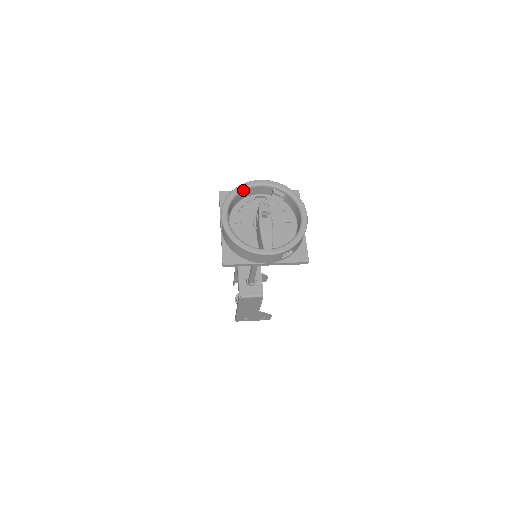
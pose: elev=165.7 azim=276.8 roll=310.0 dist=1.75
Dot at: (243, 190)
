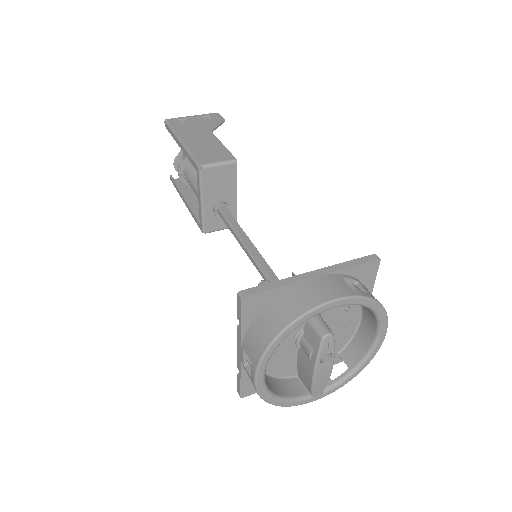
Dot at: (297, 325)
